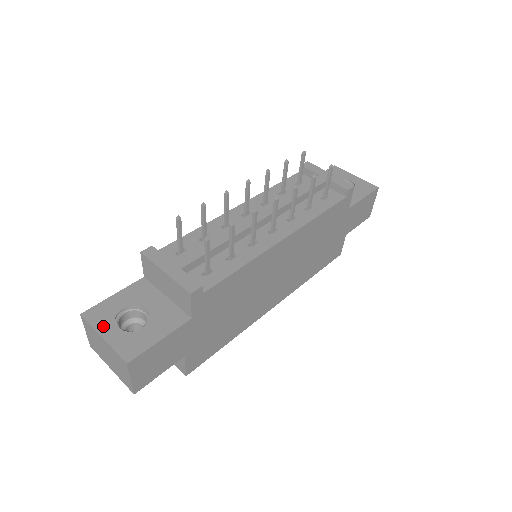
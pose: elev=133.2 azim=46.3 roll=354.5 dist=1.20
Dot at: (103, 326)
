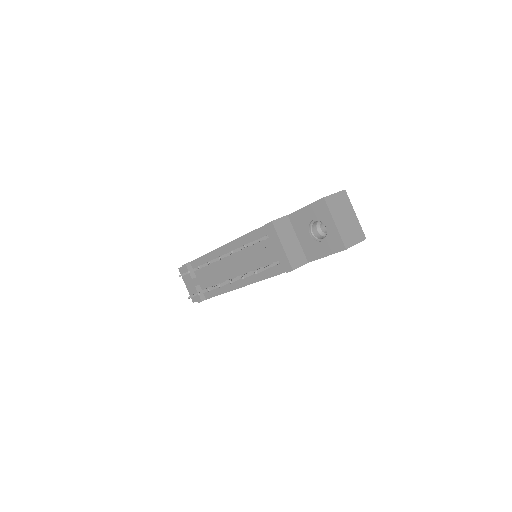
Dot at: (185, 280)
